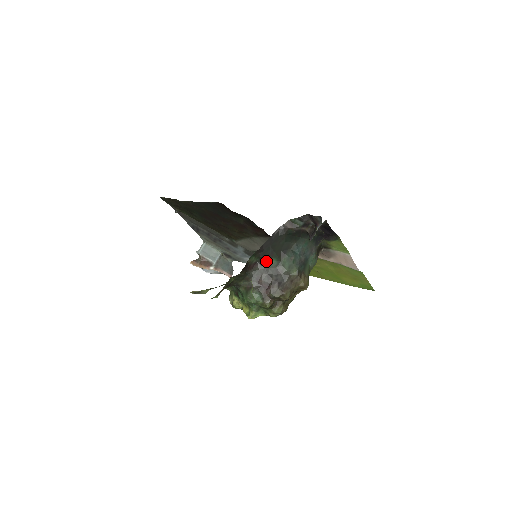
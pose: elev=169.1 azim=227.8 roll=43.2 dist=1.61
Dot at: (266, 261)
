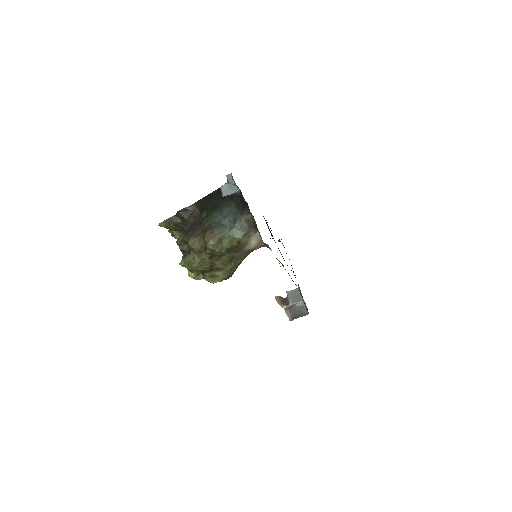
Dot at: (202, 213)
